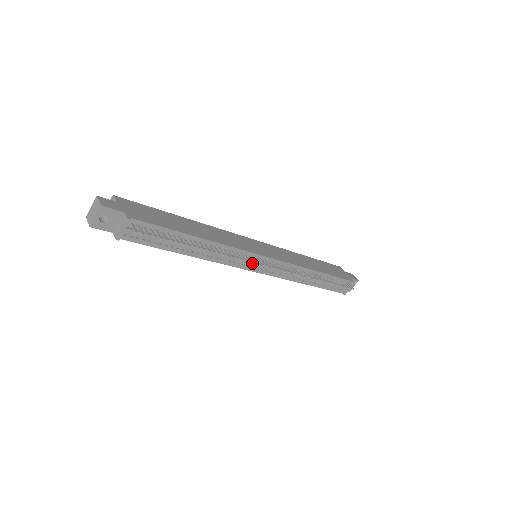
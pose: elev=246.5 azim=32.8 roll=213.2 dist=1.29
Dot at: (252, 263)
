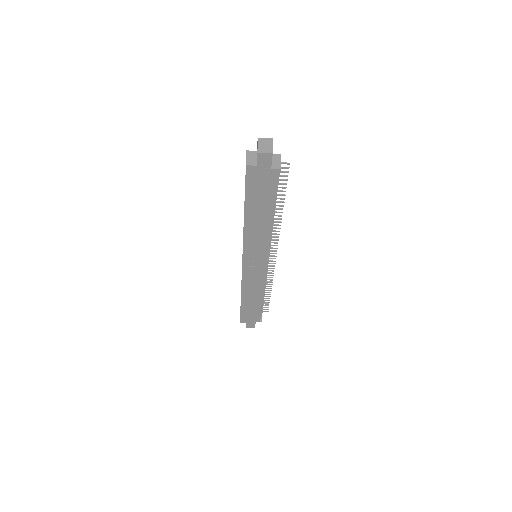
Dot at: occluded
